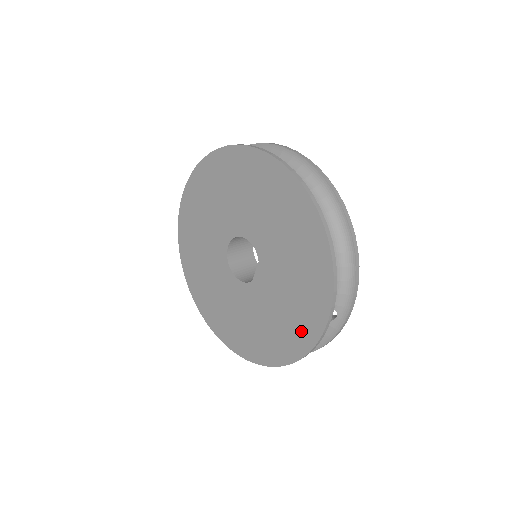
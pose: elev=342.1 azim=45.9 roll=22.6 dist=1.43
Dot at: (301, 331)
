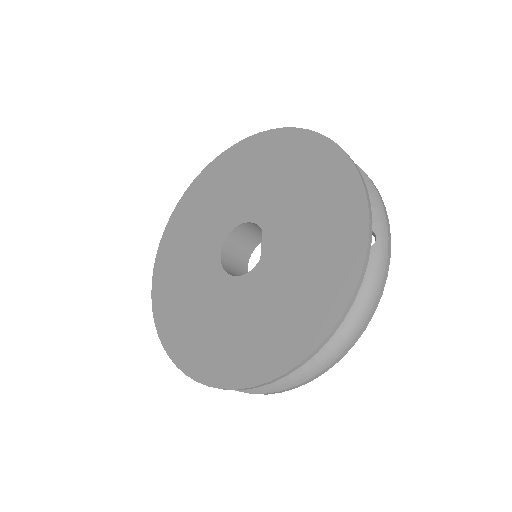
Dot at: (342, 246)
